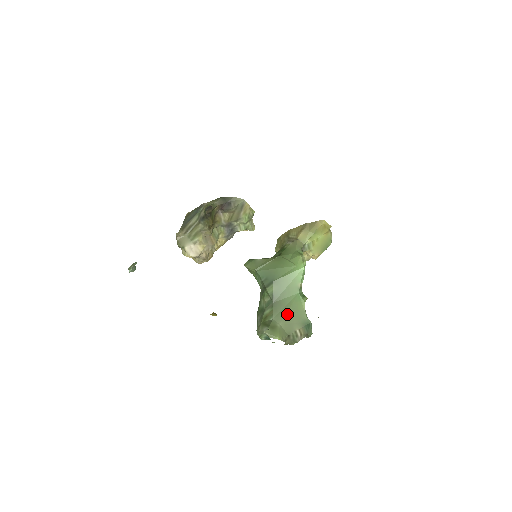
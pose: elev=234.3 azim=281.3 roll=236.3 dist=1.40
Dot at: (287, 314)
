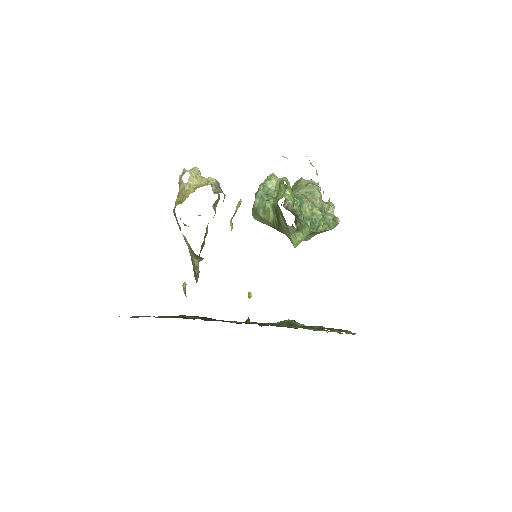
Dot at: occluded
